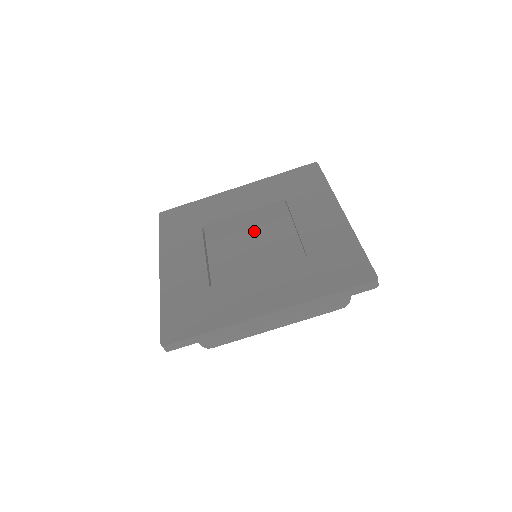
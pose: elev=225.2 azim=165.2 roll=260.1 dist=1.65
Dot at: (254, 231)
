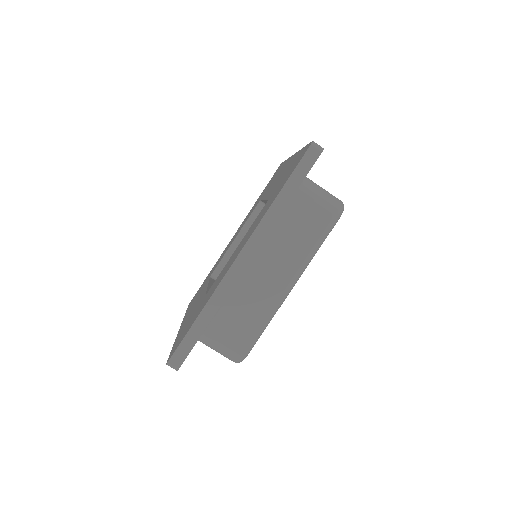
Dot at: occluded
